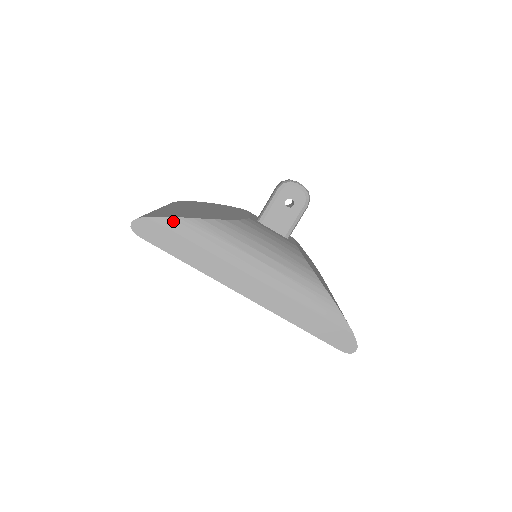
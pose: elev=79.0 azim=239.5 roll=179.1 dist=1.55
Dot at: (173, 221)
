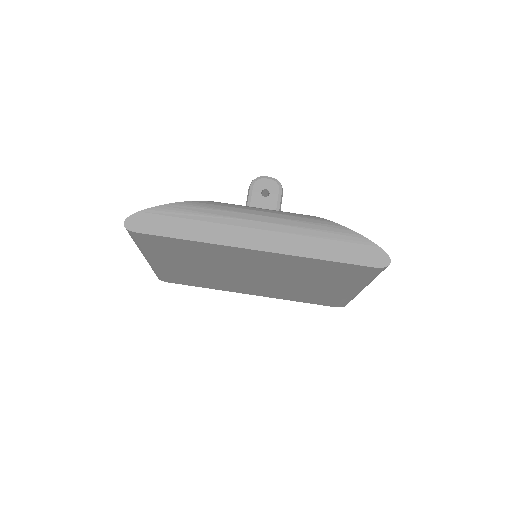
Dot at: (163, 208)
